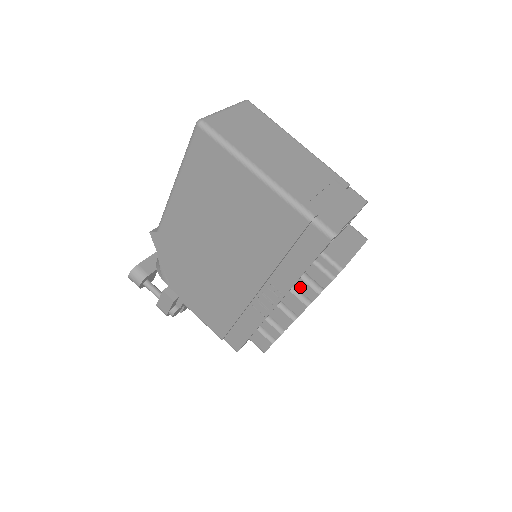
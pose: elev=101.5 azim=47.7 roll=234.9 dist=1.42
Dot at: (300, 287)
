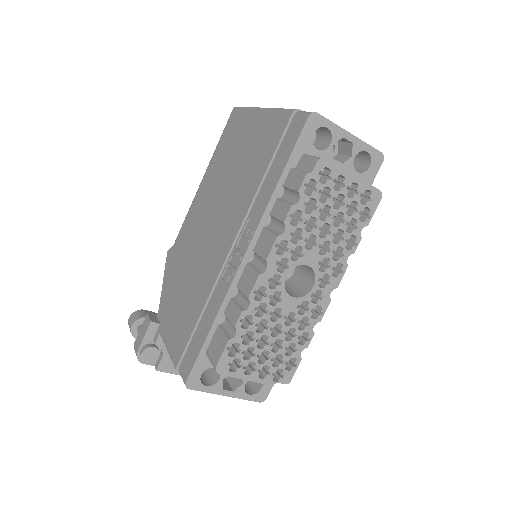
Dot at: (275, 211)
